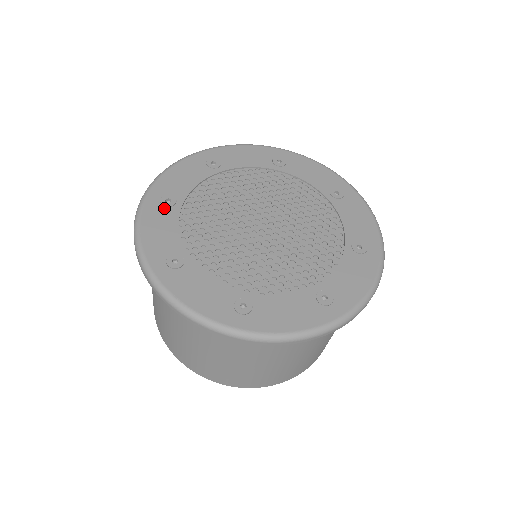
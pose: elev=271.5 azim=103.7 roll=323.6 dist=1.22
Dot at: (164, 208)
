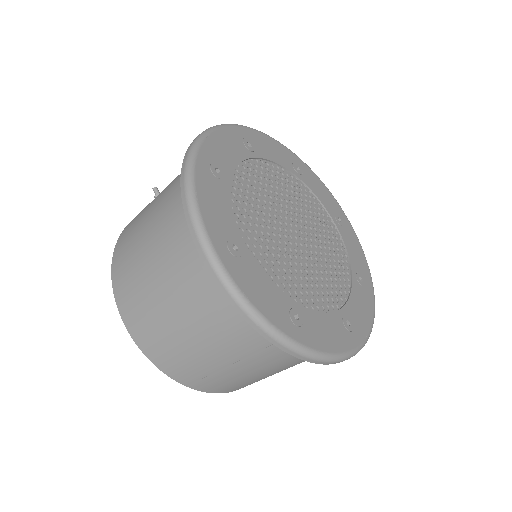
Dot at: (215, 178)
